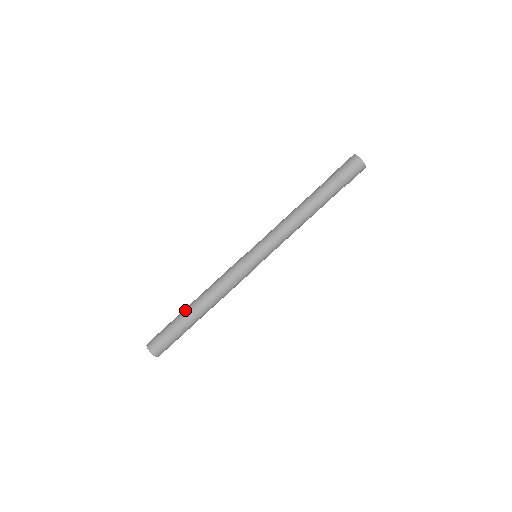
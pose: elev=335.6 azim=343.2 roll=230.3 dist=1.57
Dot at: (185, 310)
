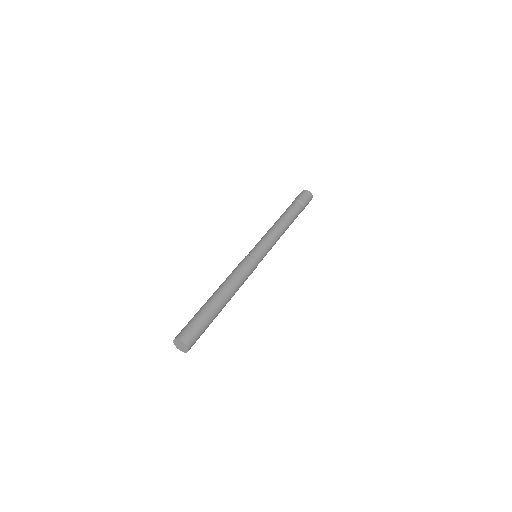
Dot at: (214, 302)
